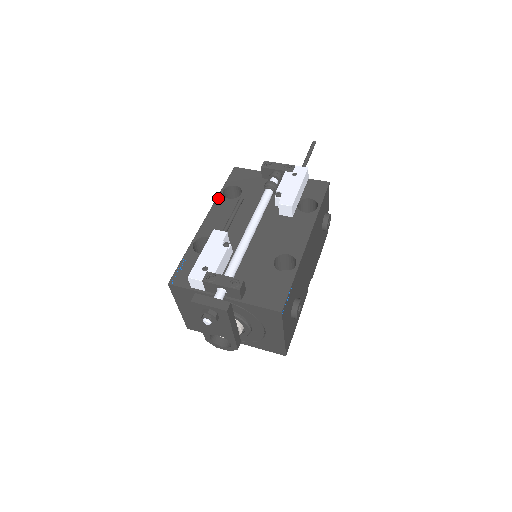
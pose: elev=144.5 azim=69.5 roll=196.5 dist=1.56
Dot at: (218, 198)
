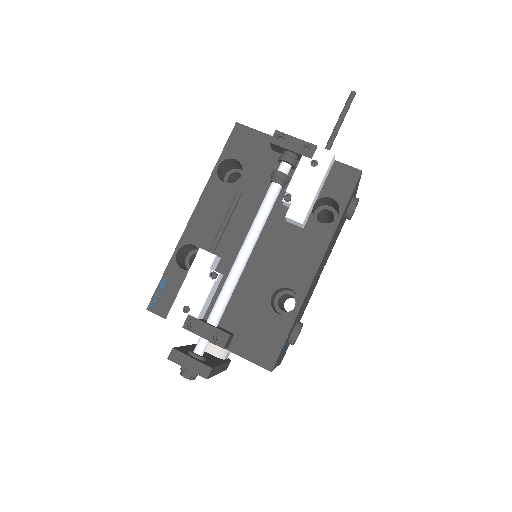
Dot at: (211, 179)
